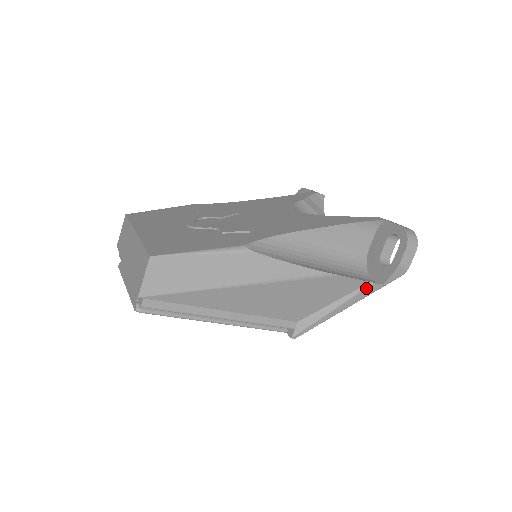
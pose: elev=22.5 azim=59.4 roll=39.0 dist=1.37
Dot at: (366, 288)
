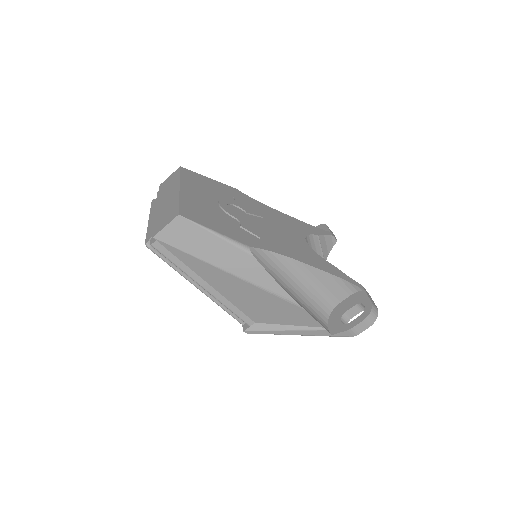
Dot at: (318, 330)
